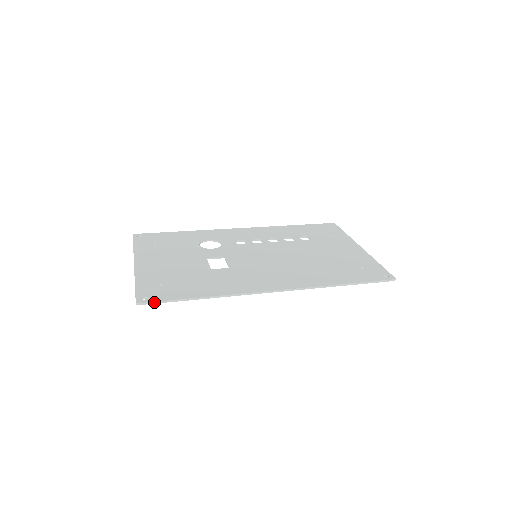
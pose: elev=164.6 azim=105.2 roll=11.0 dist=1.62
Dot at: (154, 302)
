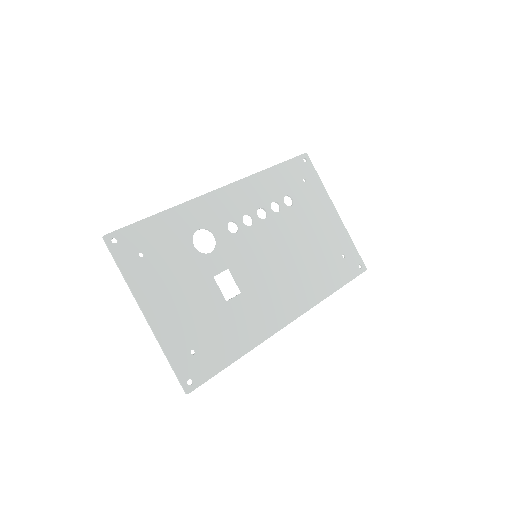
Dot at: occluded
